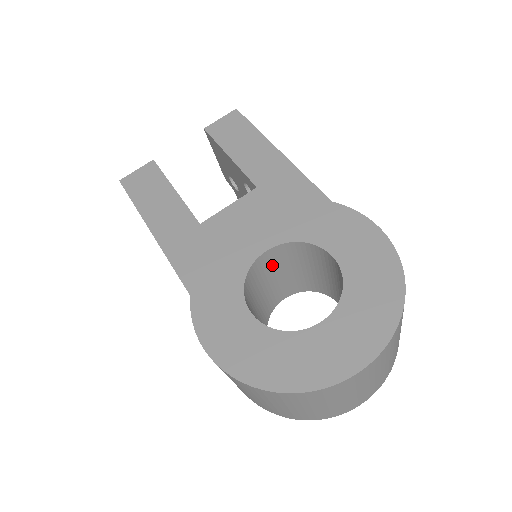
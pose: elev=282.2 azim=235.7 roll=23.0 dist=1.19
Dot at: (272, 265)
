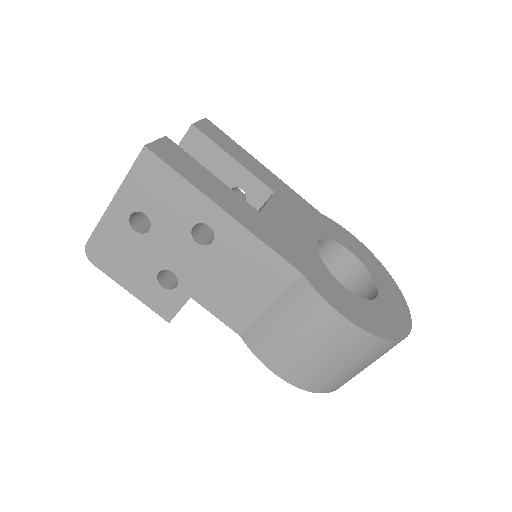
Dot at: occluded
